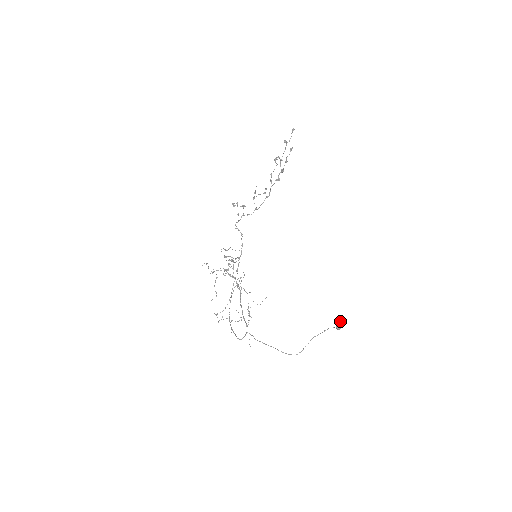
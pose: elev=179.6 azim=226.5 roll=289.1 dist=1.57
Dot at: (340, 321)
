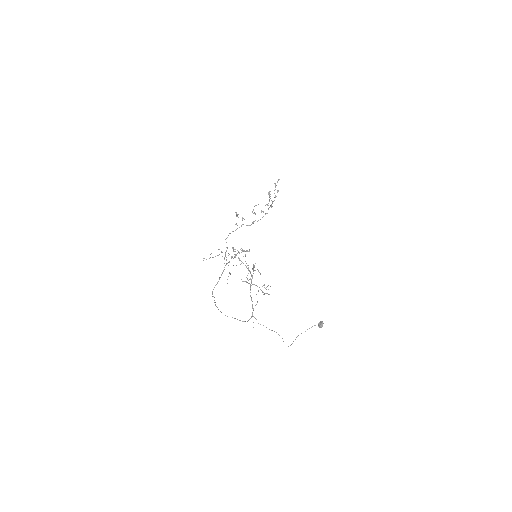
Dot at: (321, 321)
